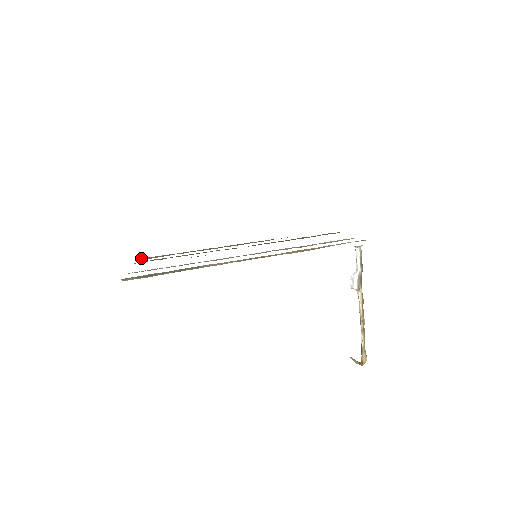
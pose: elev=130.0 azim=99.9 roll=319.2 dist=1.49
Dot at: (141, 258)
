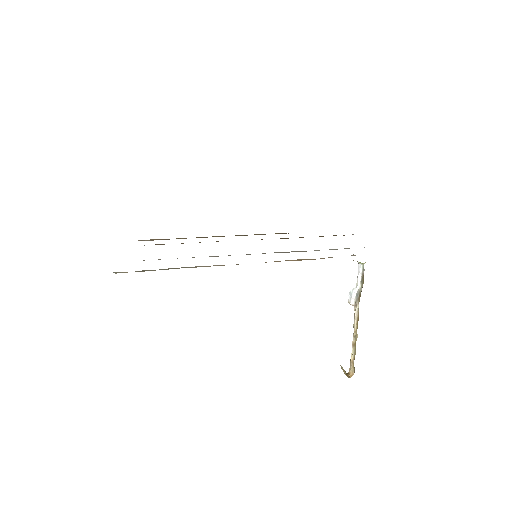
Dot at: occluded
